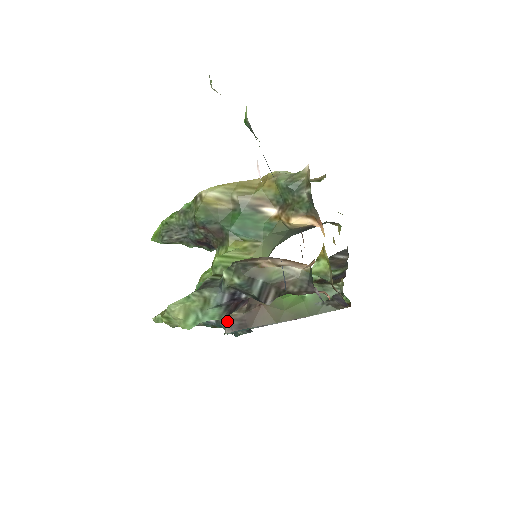
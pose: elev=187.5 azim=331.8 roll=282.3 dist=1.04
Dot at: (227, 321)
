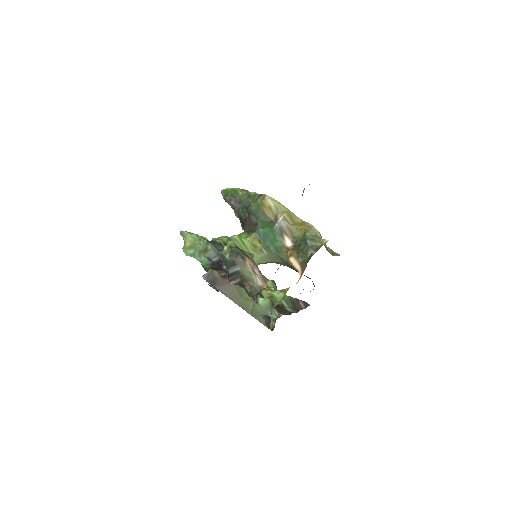
Dot at: (209, 272)
